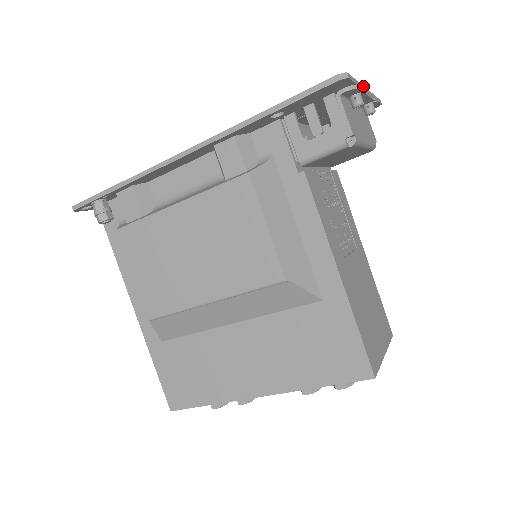
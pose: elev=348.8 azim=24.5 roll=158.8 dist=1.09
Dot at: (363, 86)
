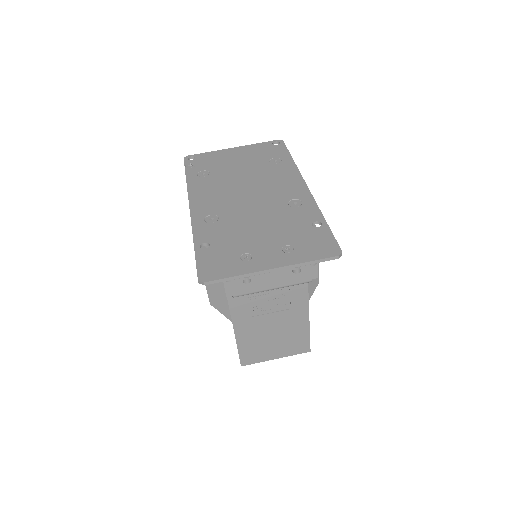
Dot at: (258, 272)
